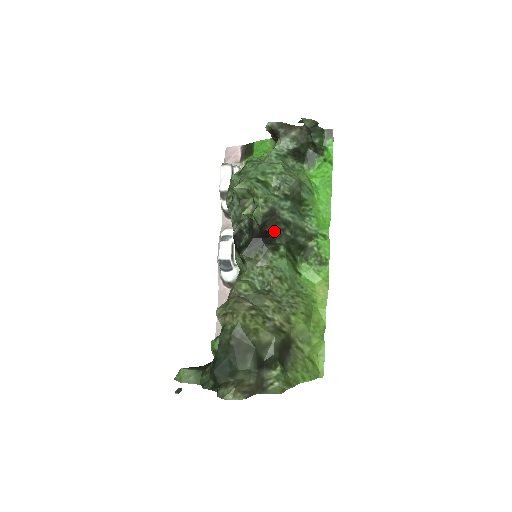
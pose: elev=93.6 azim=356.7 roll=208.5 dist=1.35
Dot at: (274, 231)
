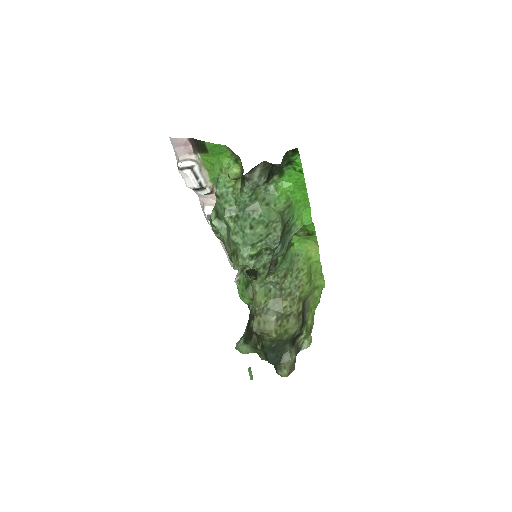
Dot at: occluded
